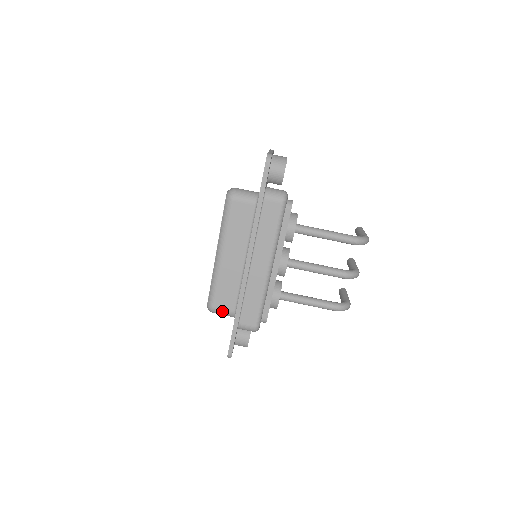
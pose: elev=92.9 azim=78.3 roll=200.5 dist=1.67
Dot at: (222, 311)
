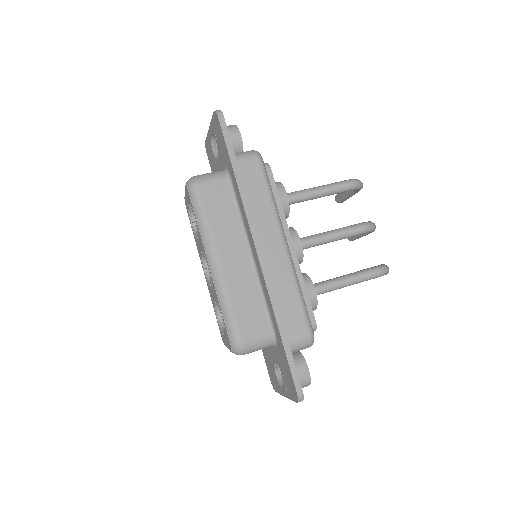
Dot at: (255, 341)
